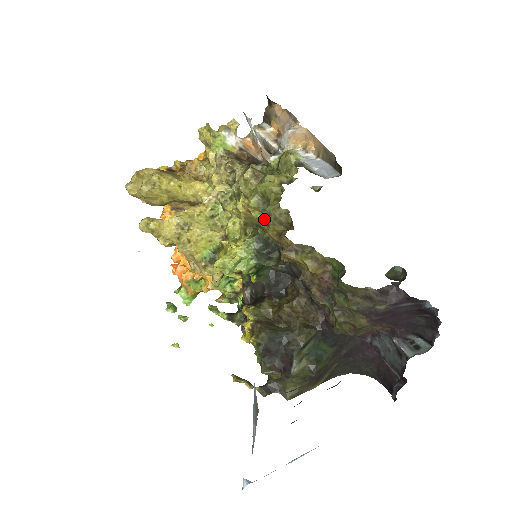
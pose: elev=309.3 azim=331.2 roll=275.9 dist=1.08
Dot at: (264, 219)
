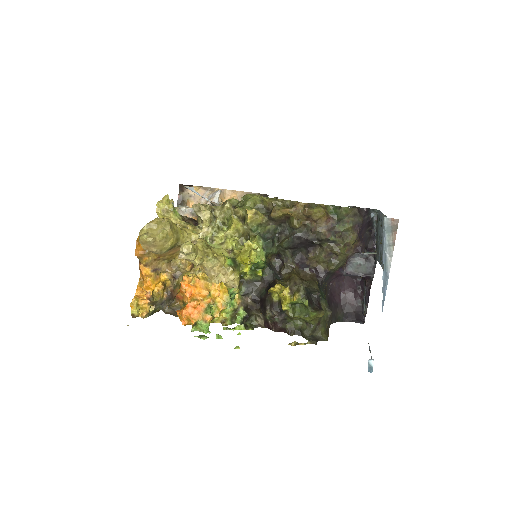
Dot at: (265, 215)
